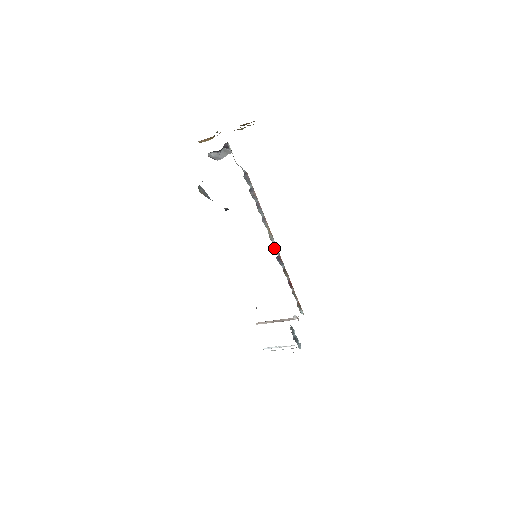
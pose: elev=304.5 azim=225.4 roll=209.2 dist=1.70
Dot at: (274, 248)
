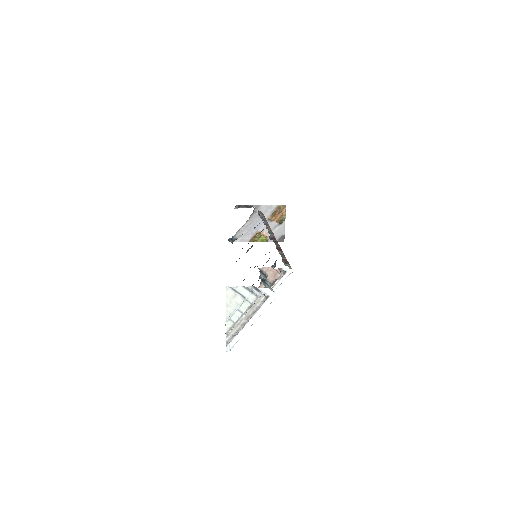
Dot at: (269, 233)
